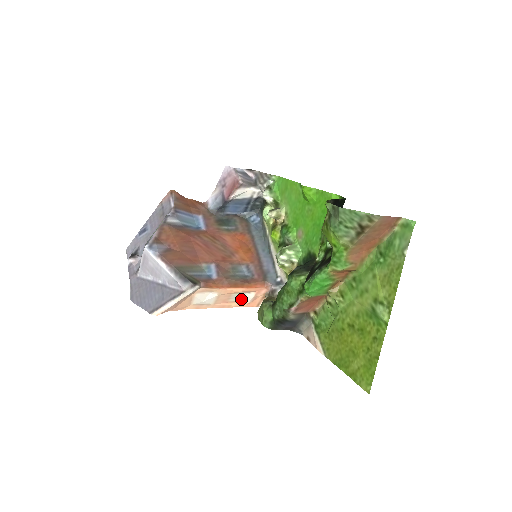
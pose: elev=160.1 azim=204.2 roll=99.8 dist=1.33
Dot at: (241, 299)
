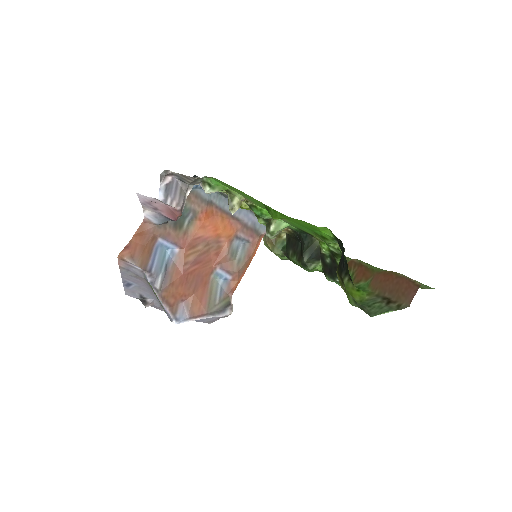
Dot at: occluded
